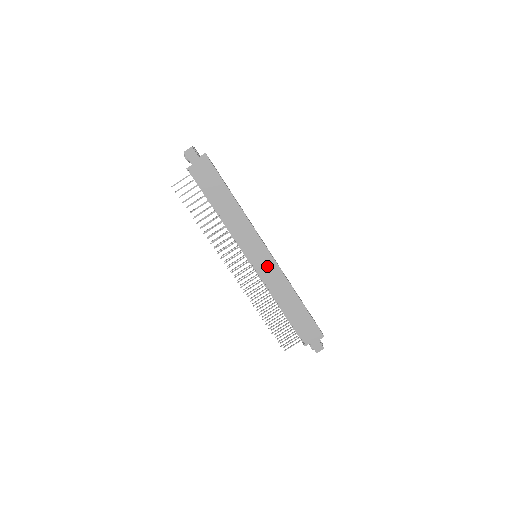
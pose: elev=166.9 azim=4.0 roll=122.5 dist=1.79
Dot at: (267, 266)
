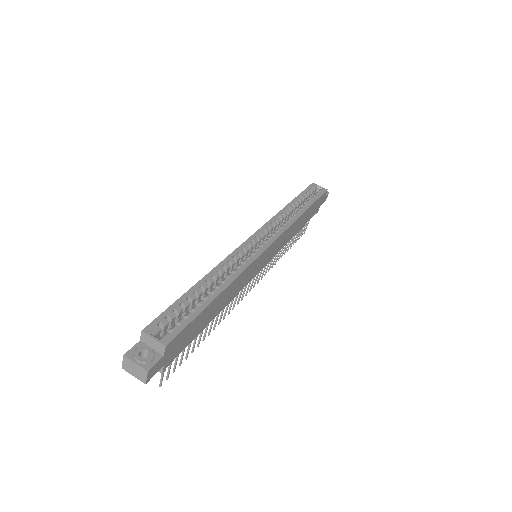
Dot at: (275, 248)
